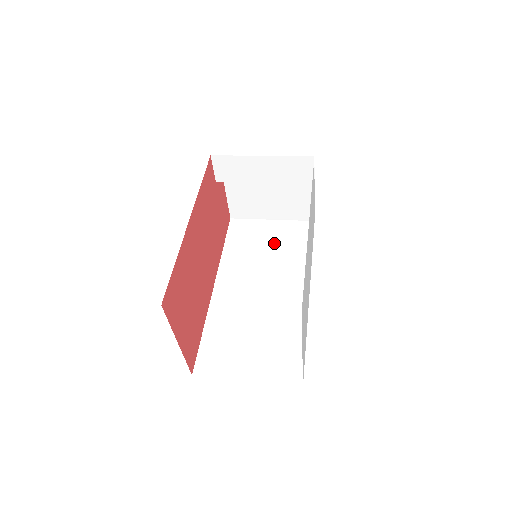
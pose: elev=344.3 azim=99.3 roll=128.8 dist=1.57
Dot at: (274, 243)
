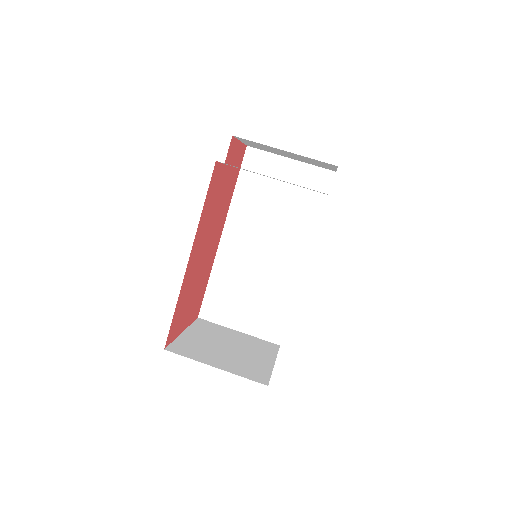
Dot at: (286, 194)
